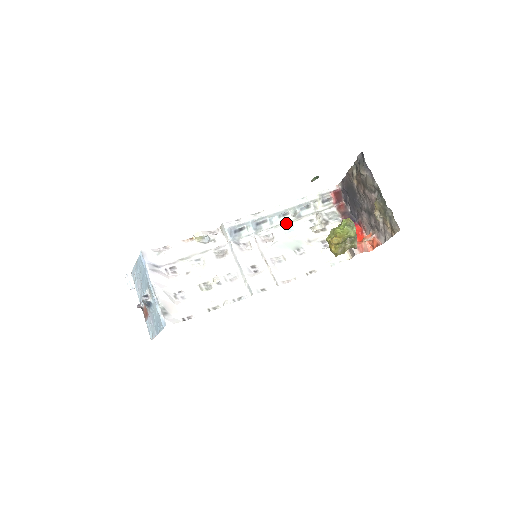
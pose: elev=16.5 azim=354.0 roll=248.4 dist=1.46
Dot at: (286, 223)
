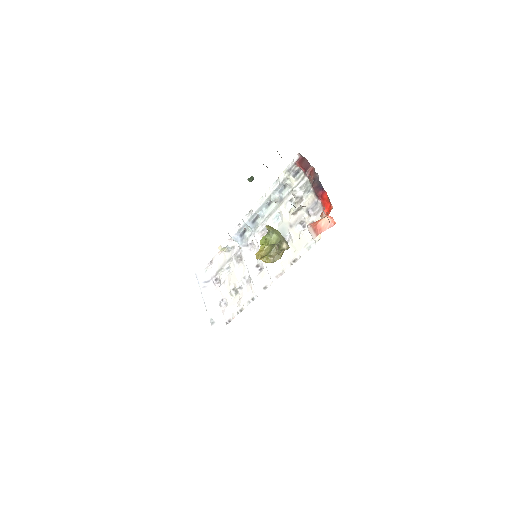
Dot at: (273, 211)
